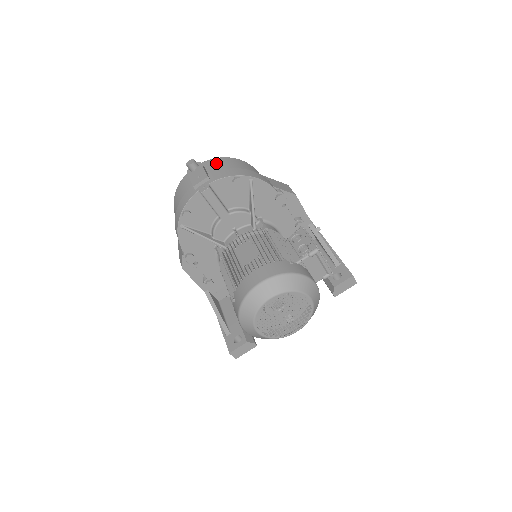
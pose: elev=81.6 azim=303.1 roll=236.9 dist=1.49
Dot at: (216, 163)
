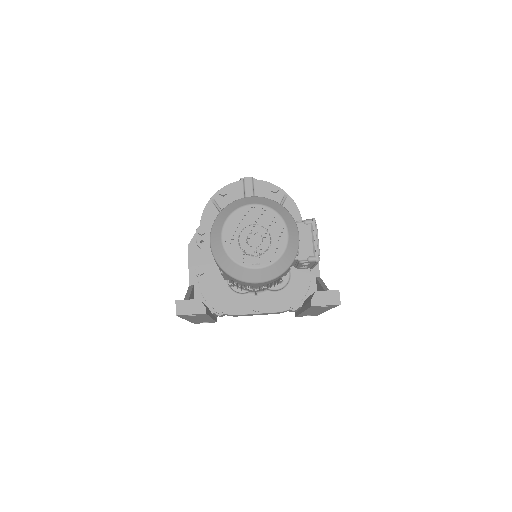
Dot at: occluded
